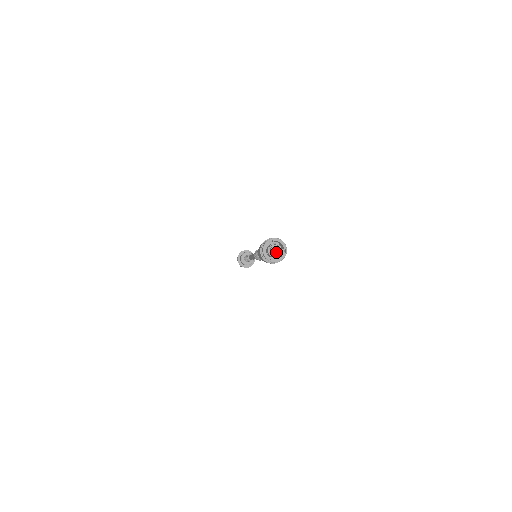
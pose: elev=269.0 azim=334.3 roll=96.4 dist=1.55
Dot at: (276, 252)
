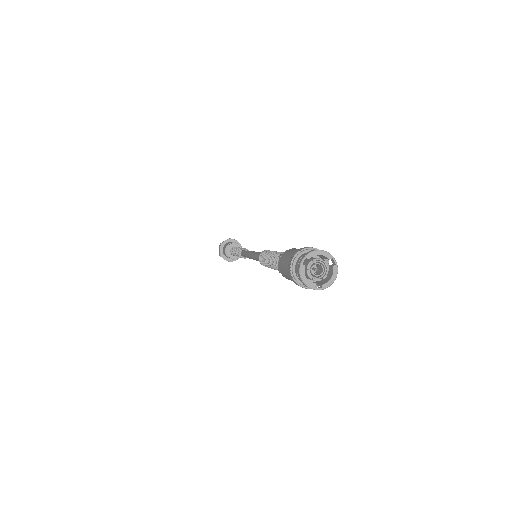
Dot at: (319, 270)
